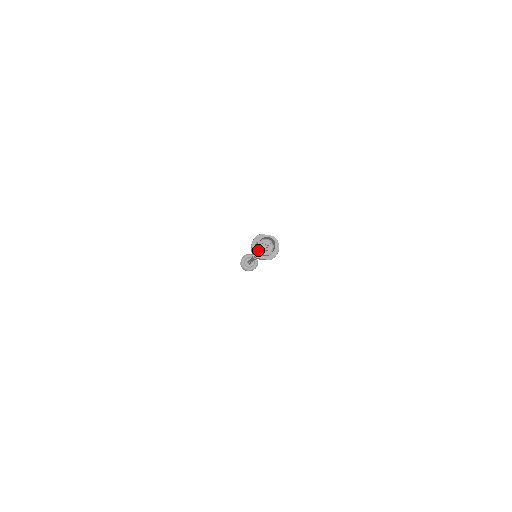
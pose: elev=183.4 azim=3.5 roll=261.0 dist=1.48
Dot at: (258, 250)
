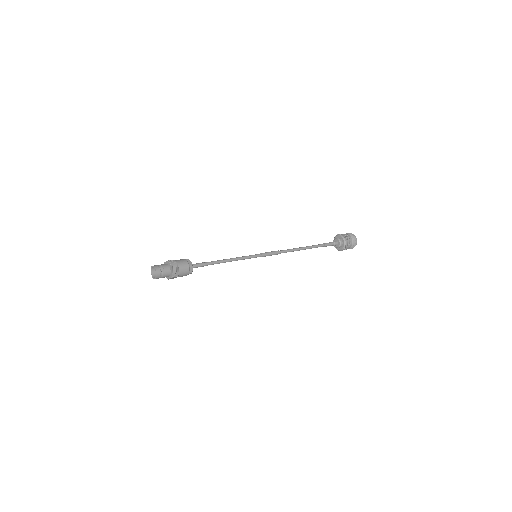
Dot at: occluded
